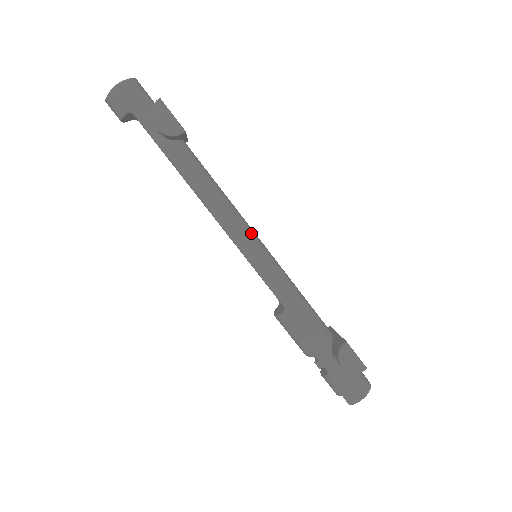
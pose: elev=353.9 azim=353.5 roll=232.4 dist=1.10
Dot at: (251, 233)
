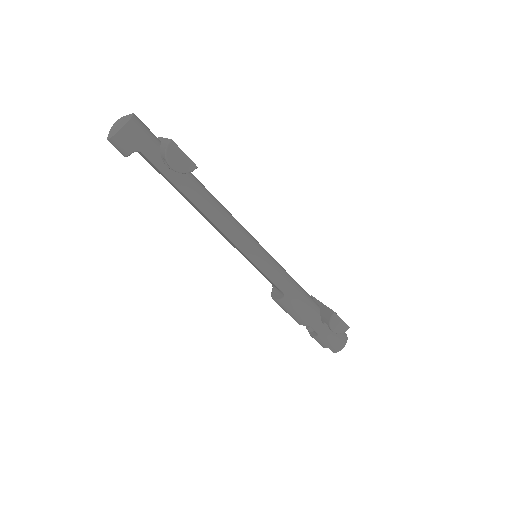
Dot at: (252, 239)
